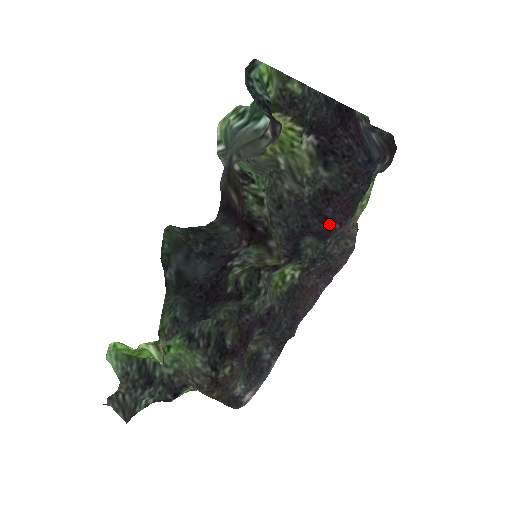
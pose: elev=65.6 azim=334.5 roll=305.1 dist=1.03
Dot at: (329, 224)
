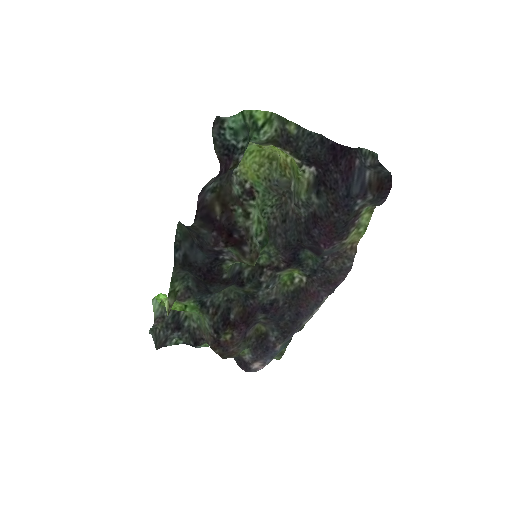
Dot at: (316, 243)
